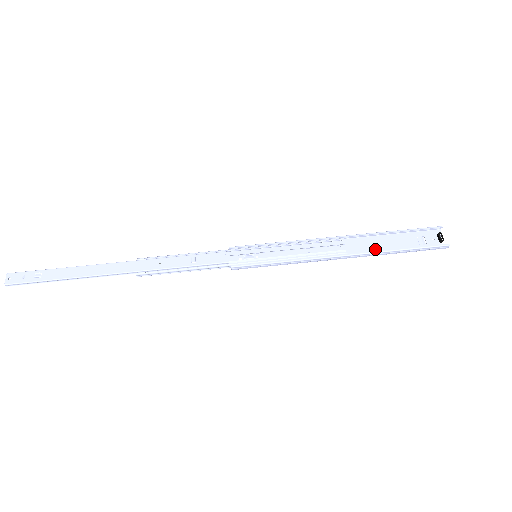
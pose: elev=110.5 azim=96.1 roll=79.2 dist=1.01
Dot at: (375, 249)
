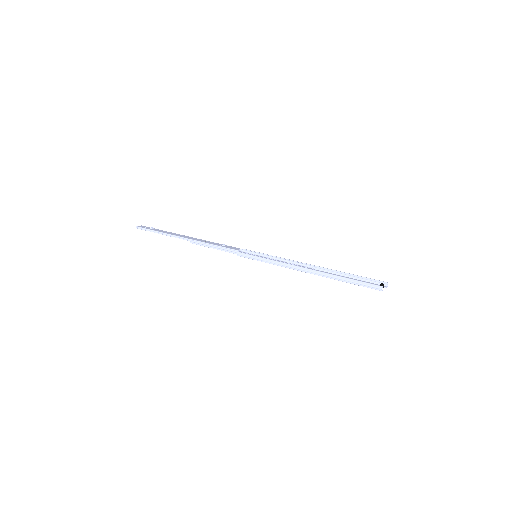
Dot at: occluded
